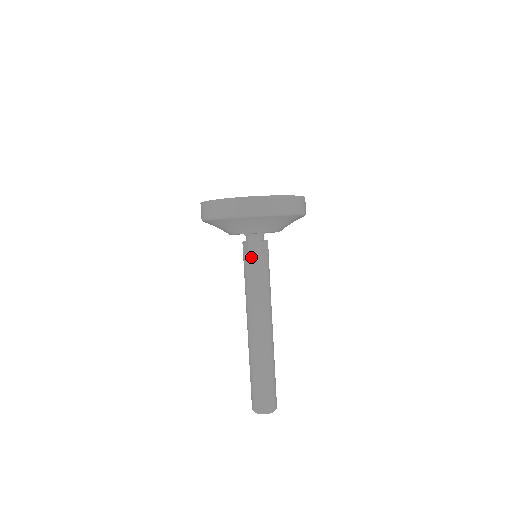
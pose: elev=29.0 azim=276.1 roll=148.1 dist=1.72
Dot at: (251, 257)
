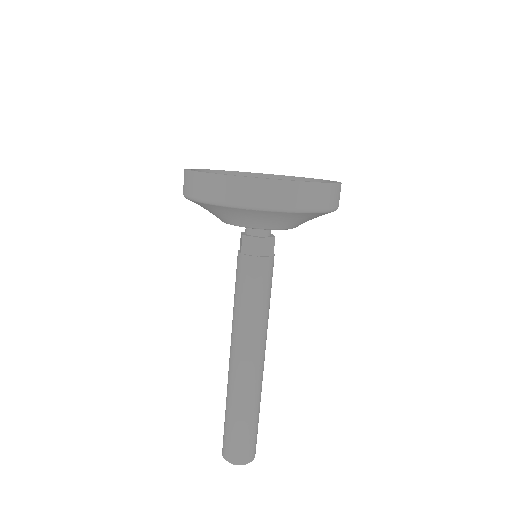
Dot at: (243, 258)
